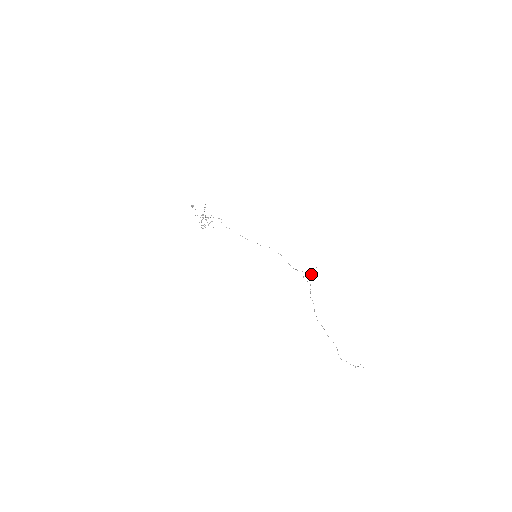
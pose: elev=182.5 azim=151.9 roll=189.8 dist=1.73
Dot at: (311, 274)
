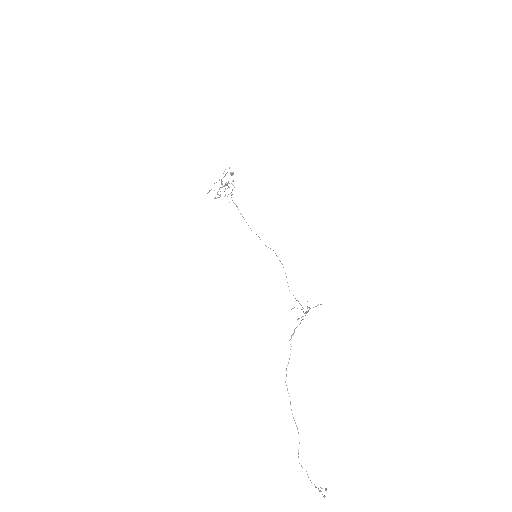
Dot at: (308, 310)
